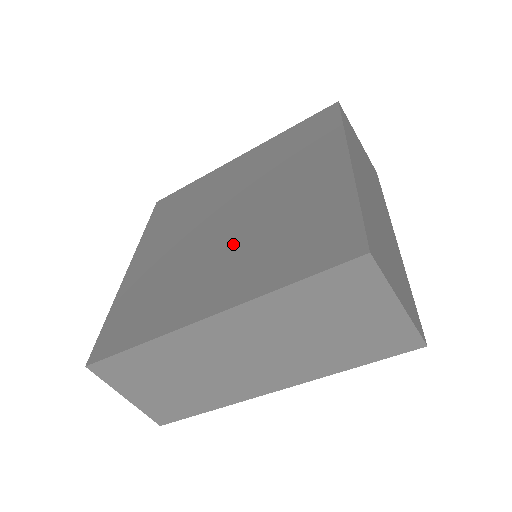
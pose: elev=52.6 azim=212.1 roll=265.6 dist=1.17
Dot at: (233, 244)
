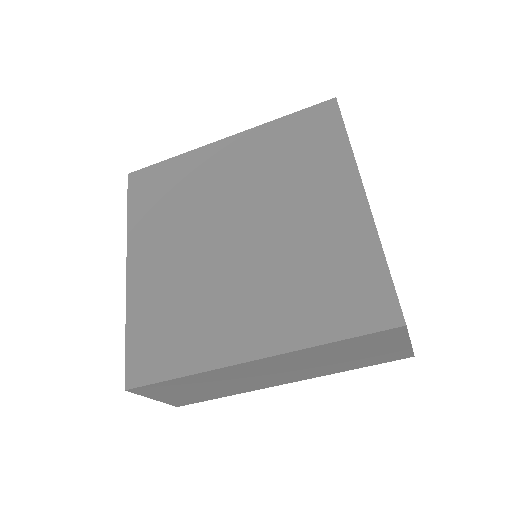
Dot at: (257, 274)
